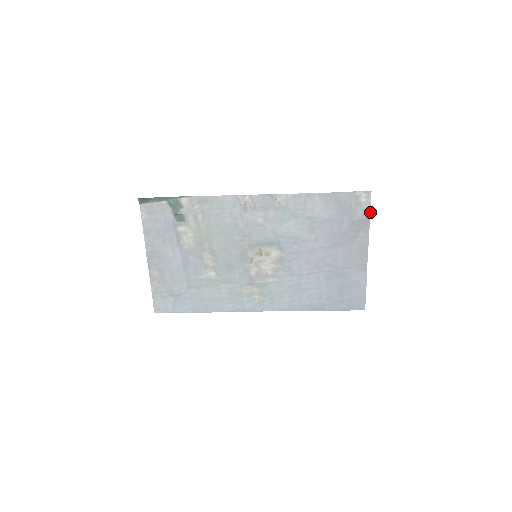
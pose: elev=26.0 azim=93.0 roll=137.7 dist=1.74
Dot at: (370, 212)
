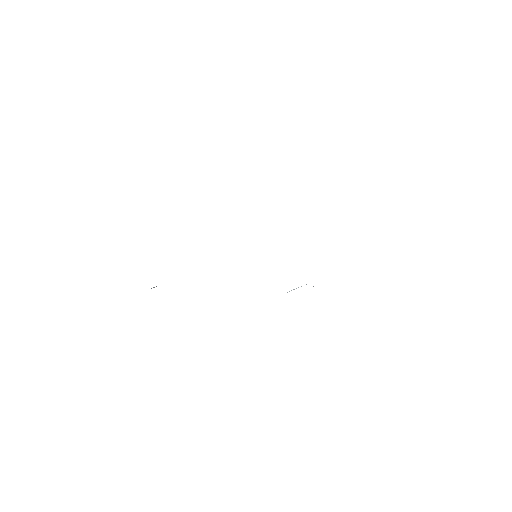
Dot at: occluded
